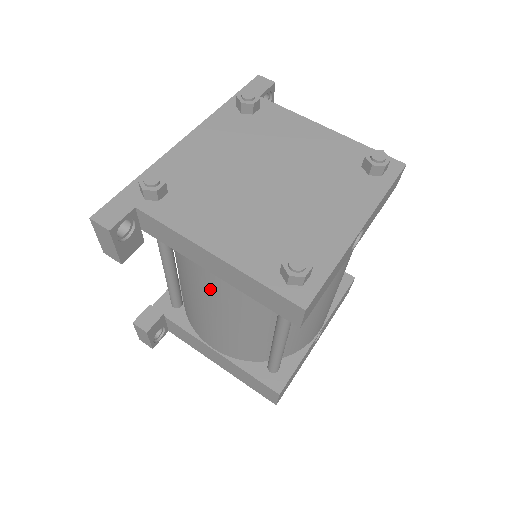
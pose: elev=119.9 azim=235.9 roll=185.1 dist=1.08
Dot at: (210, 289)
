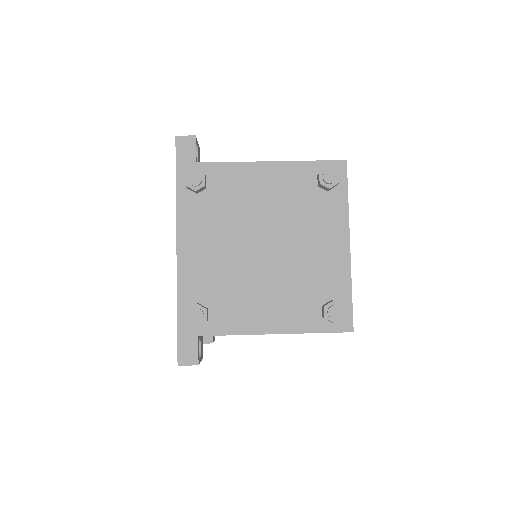
Dot at: occluded
